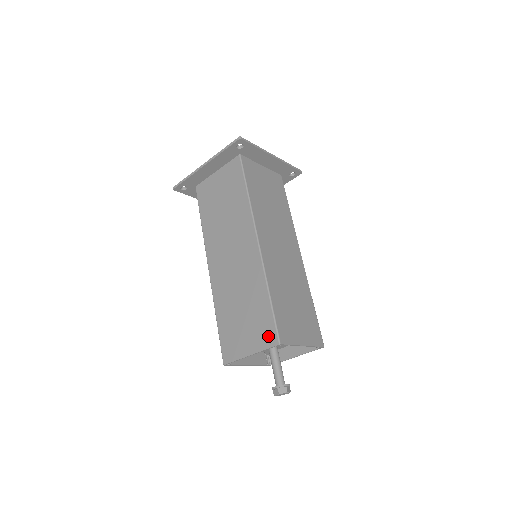
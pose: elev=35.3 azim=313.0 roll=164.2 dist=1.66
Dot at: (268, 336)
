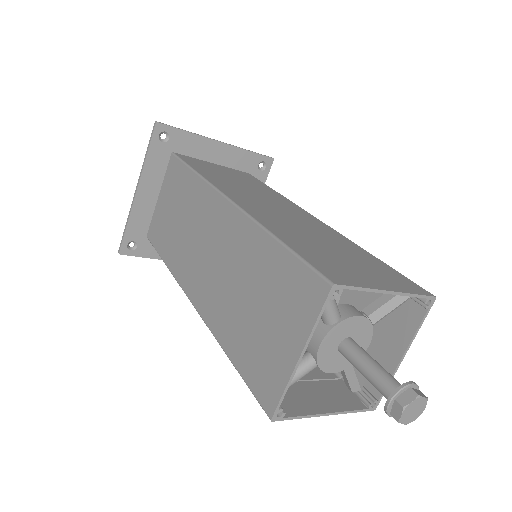
Dot at: (308, 294)
